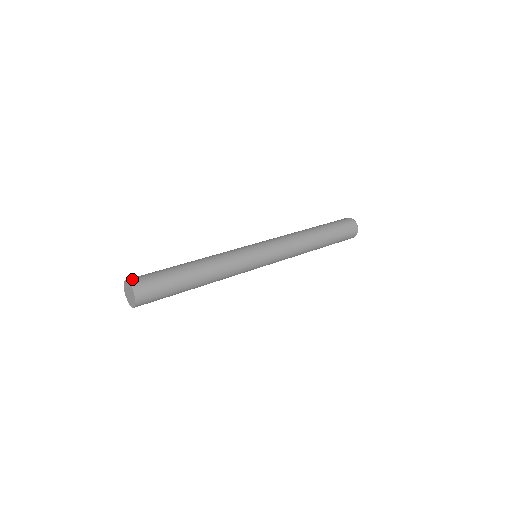
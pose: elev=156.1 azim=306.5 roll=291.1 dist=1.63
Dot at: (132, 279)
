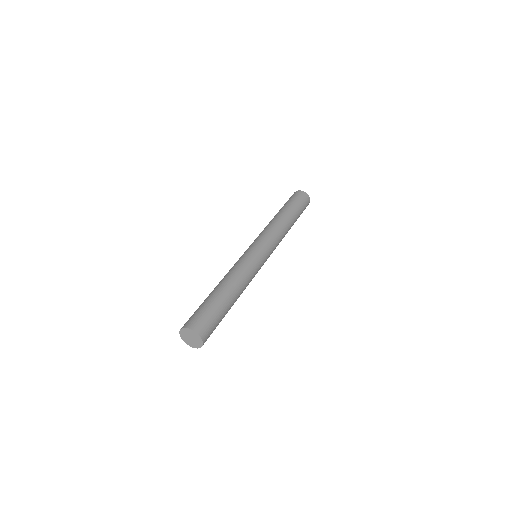
Dot at: (189, 325)
